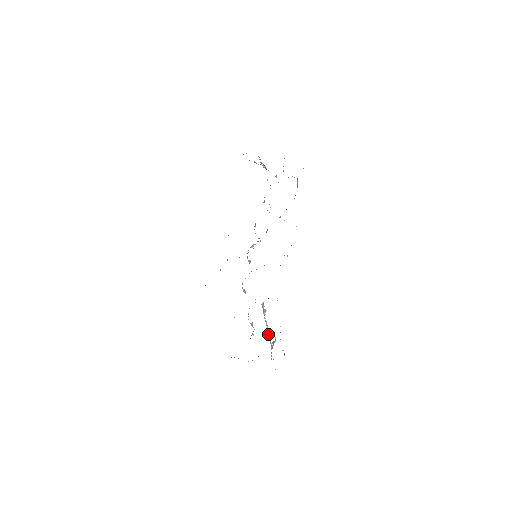
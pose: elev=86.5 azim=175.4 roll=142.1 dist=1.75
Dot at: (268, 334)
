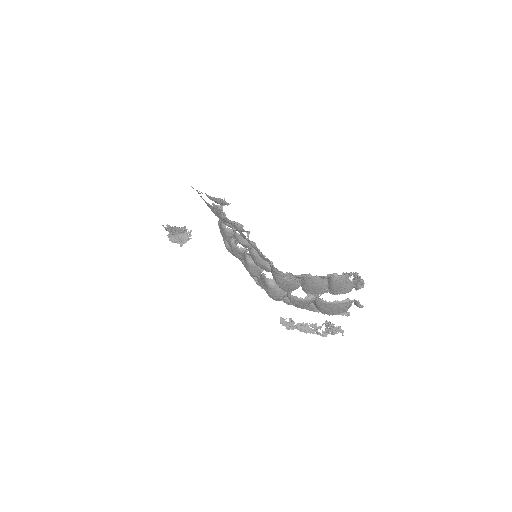
Dot at: (314, 330)
